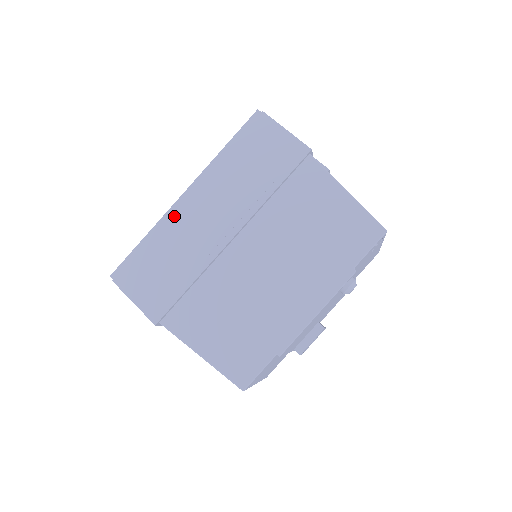
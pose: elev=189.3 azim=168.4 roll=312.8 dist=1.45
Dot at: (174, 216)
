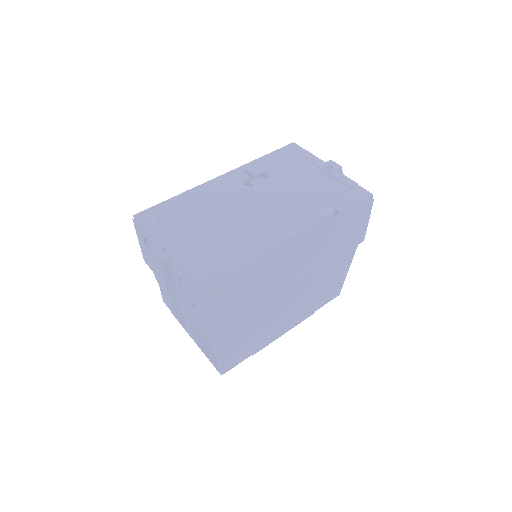
Dot at: (280, 257)
